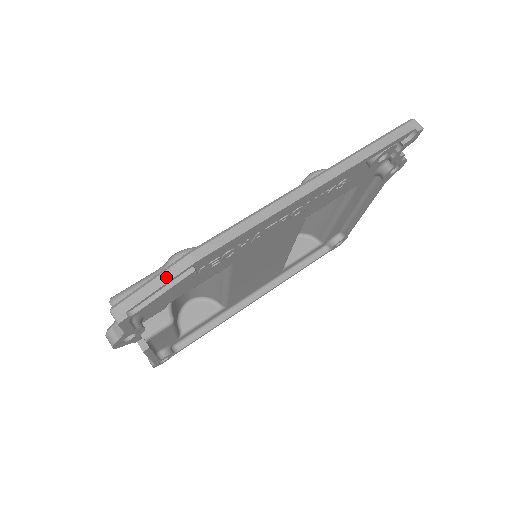
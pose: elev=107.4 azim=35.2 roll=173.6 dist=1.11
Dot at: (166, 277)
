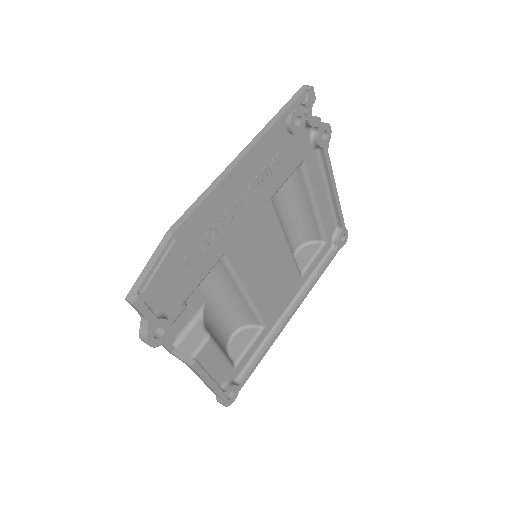
Dot at: (156, 254)
